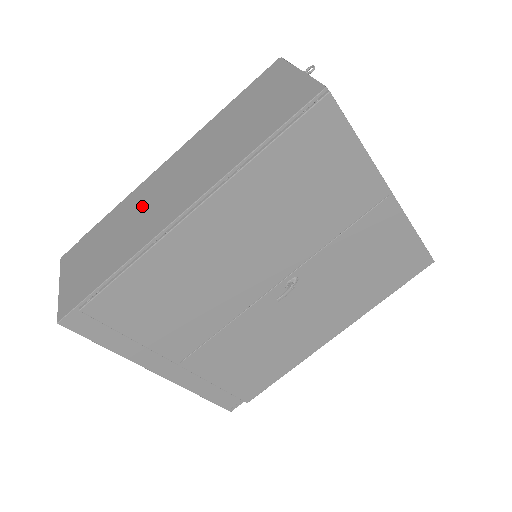
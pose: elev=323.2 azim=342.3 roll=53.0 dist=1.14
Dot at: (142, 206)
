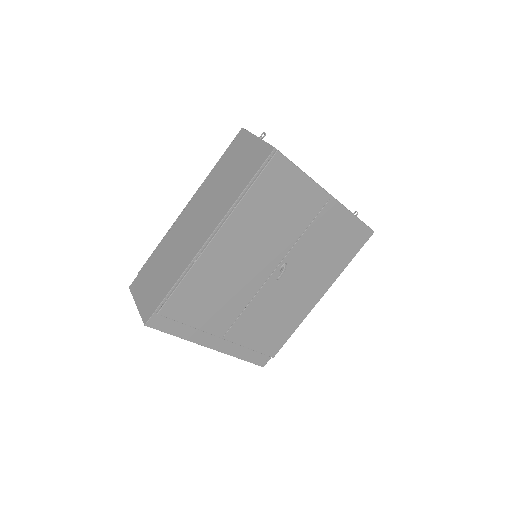
Dot at: (178, 241)
